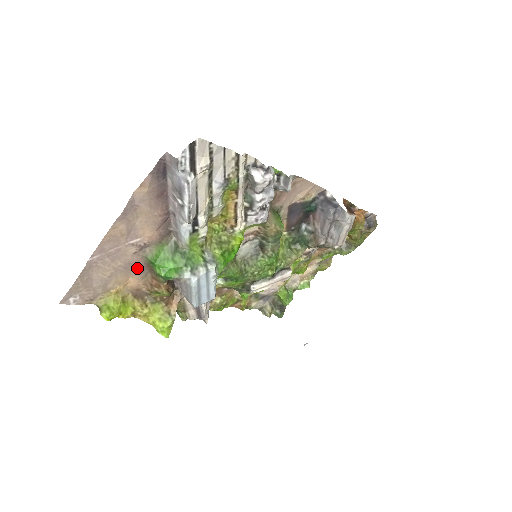
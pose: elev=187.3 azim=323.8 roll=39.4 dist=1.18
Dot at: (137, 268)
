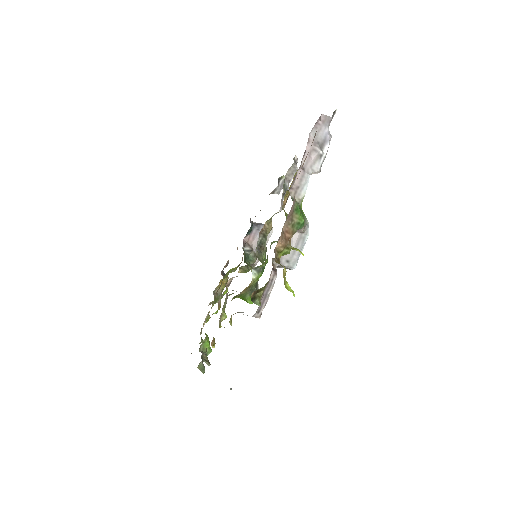
Dot at: (287, 216)
